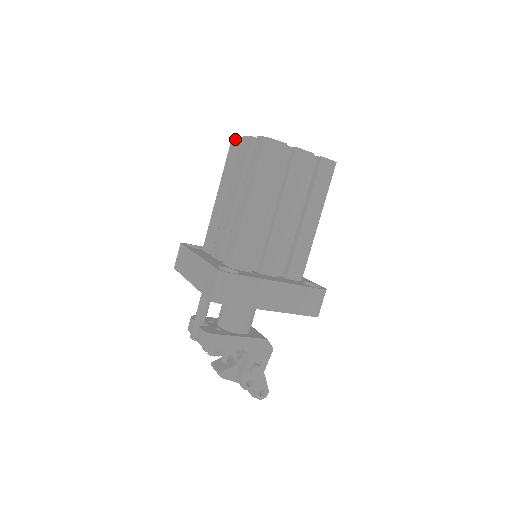
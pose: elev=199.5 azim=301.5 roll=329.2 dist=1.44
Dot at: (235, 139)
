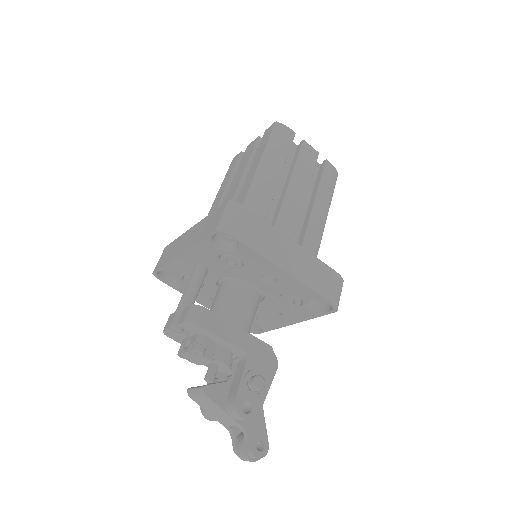
Dot at: (237, 156)
